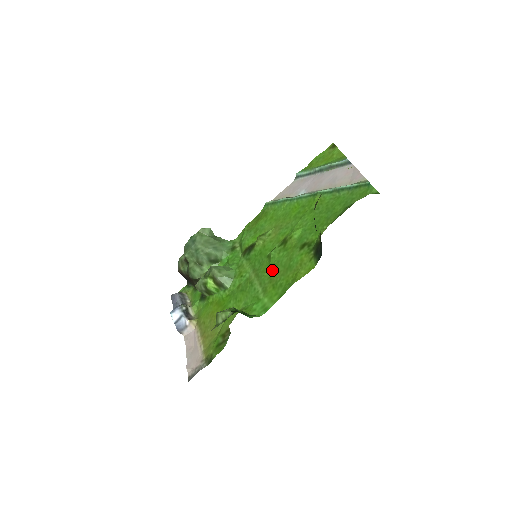
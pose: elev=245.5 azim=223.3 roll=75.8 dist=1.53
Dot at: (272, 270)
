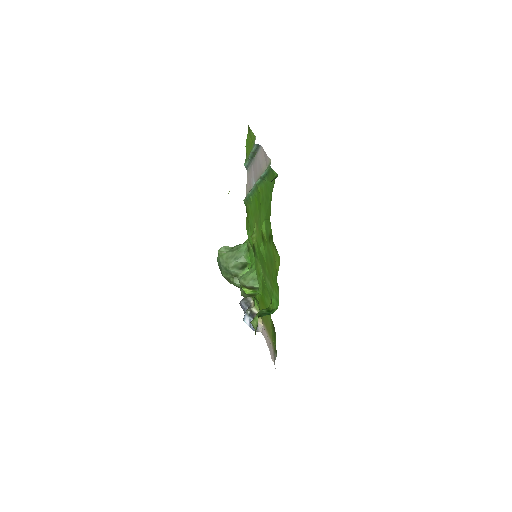
Dot at: (267, 265)
